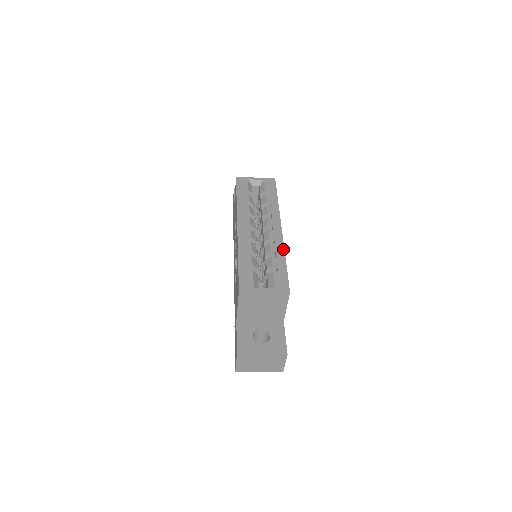
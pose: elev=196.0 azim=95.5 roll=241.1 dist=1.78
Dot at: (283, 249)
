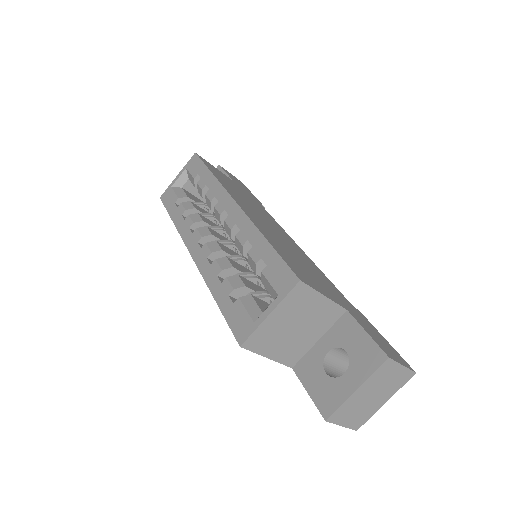
Dot at: (253, 227)
